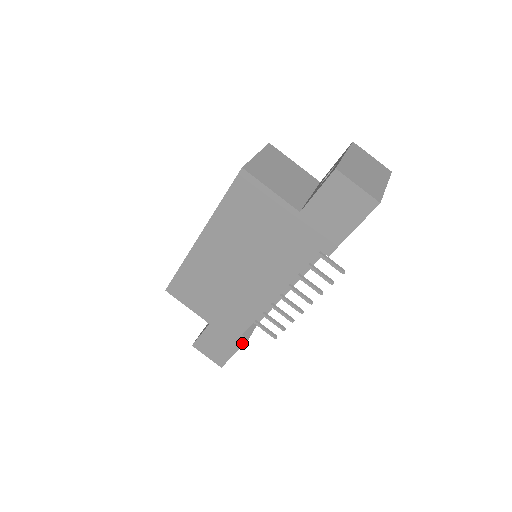
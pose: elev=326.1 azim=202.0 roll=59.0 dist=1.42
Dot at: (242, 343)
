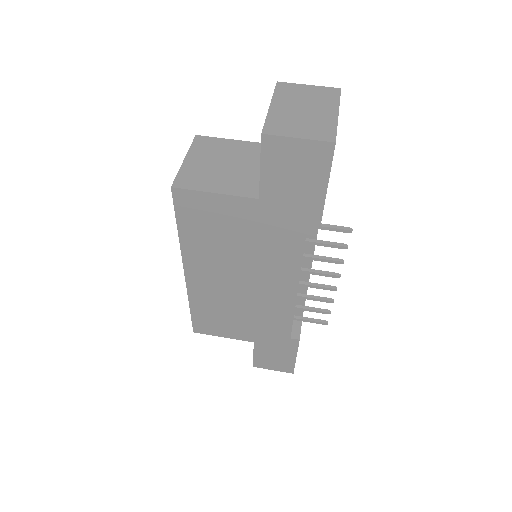
Dot at: (296, 345)
